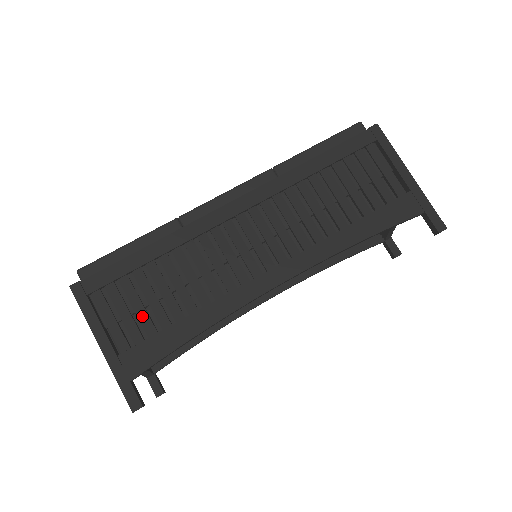
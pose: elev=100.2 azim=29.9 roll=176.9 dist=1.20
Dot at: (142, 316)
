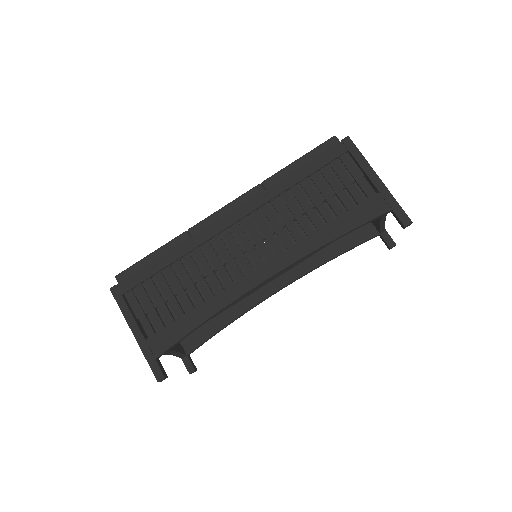
Dot at: (163, 309)
